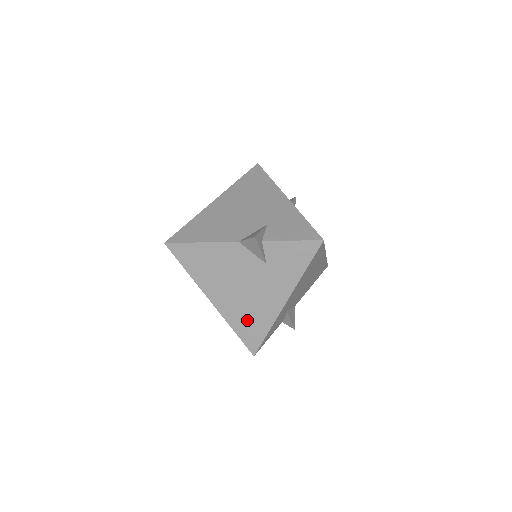
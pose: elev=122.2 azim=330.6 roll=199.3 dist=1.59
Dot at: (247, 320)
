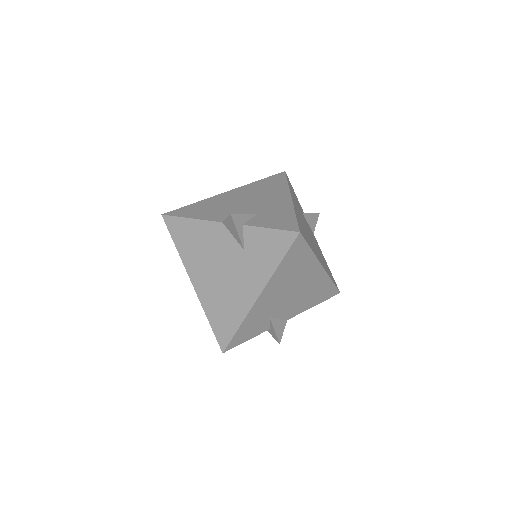
Dot at: (221, 310)
